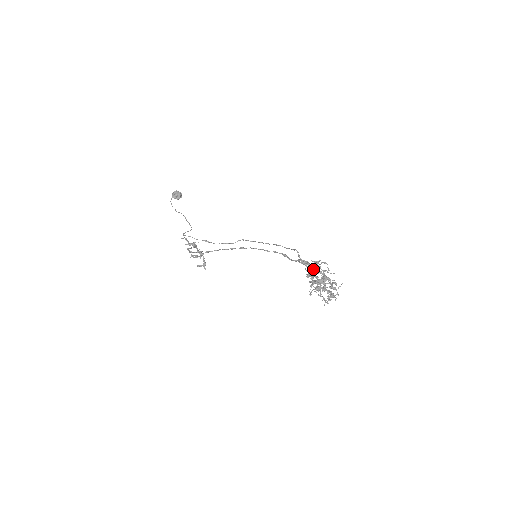
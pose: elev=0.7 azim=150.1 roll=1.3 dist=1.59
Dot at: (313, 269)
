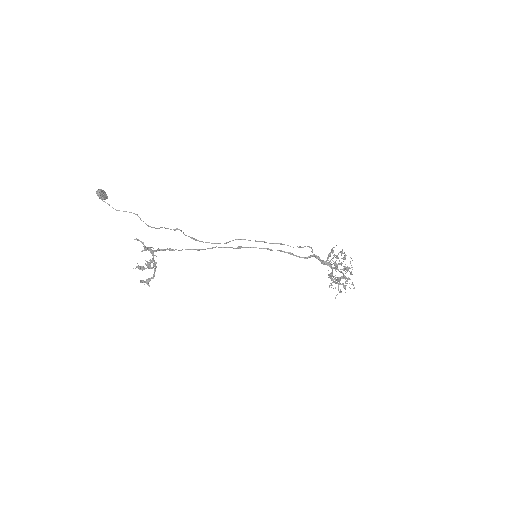
Dot at: occluded
